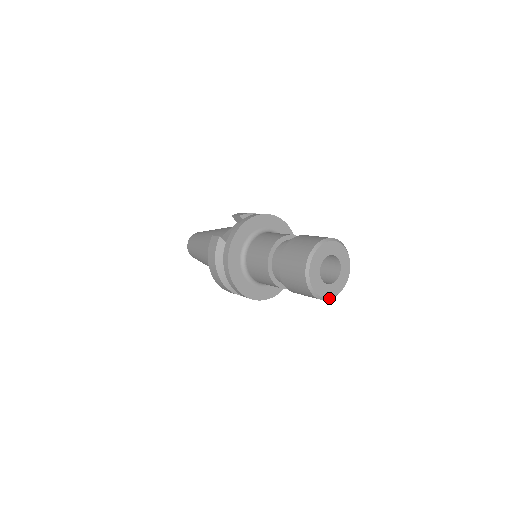
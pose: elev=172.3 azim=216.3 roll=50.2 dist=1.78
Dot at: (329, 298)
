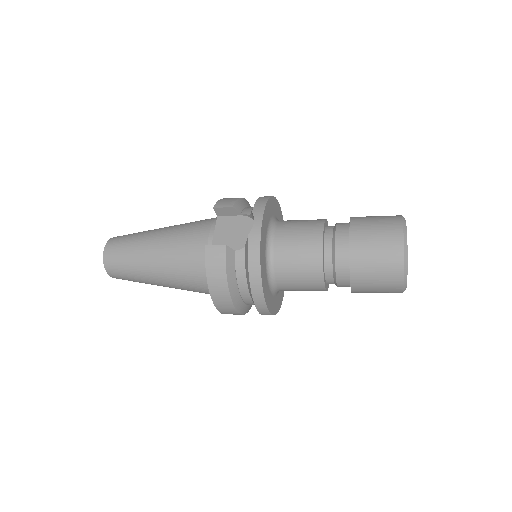
Dot at: occluded
